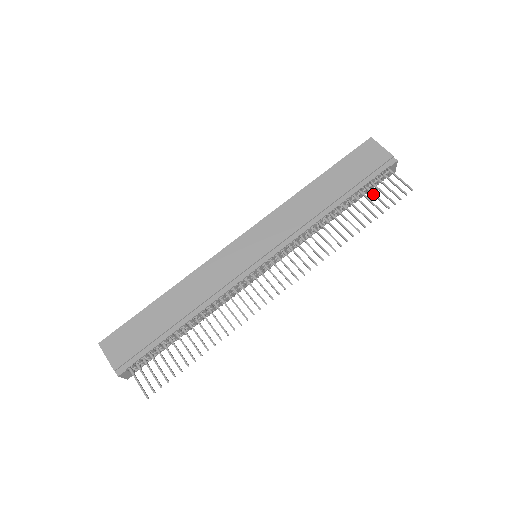
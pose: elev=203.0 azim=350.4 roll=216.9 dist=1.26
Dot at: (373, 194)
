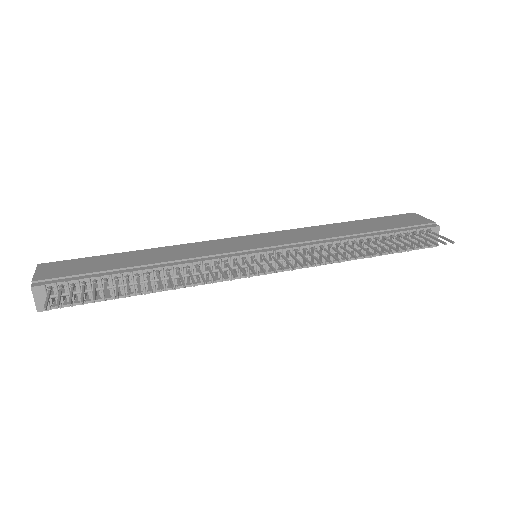
Dot at: (406, 238)
